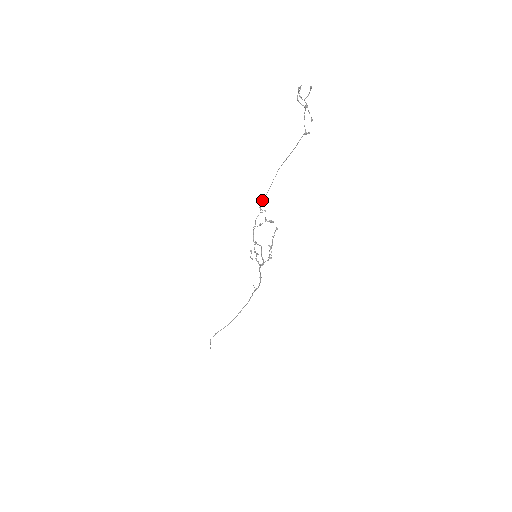
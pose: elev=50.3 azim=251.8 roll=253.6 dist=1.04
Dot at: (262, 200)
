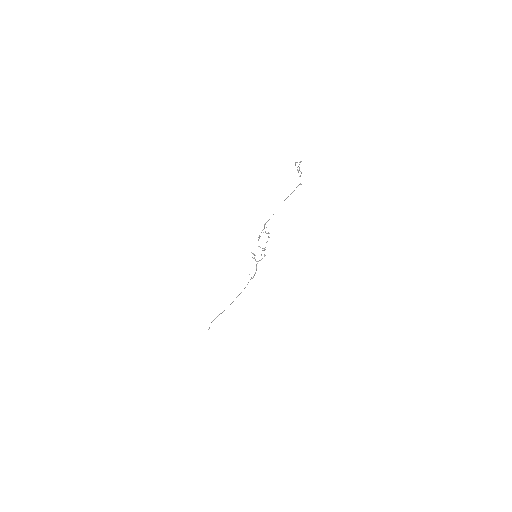
Dot at: (267, 221)
